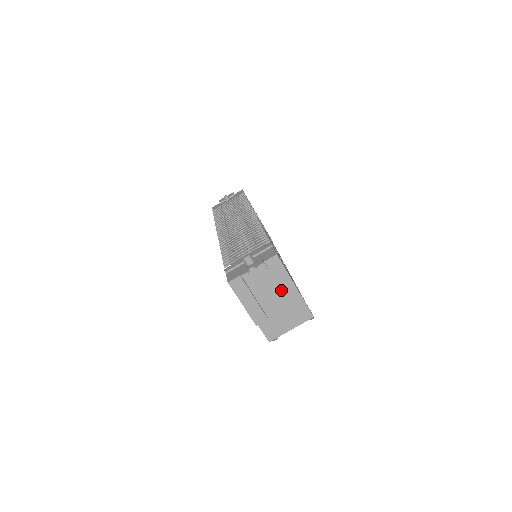
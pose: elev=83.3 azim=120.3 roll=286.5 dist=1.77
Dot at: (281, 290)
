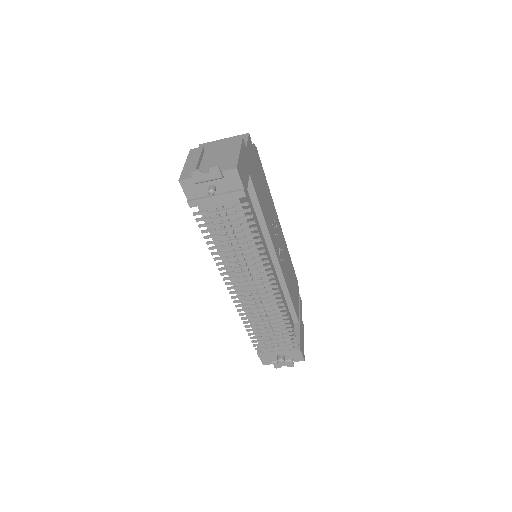
Dot at: occluded
